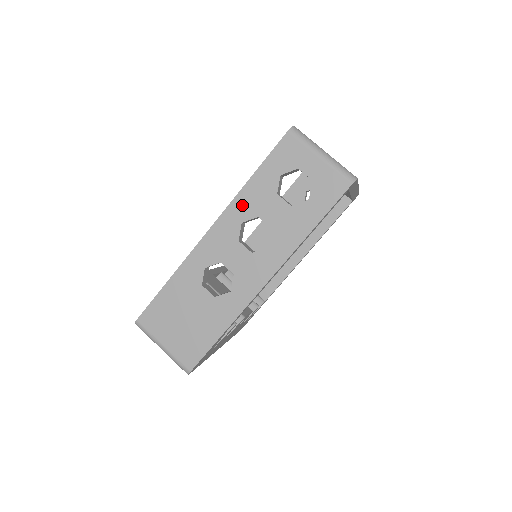
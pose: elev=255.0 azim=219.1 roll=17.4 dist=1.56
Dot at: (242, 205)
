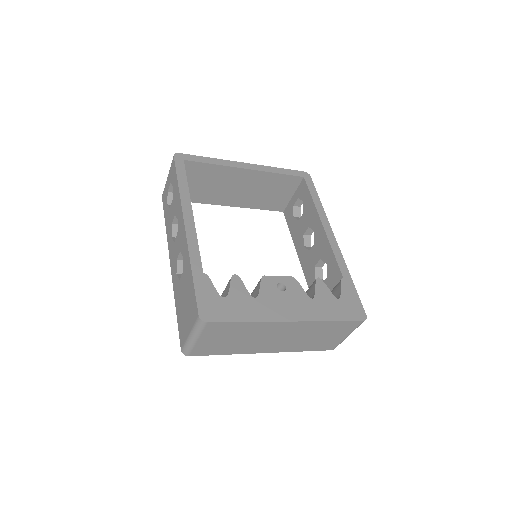
Dot at: (169, 235)
